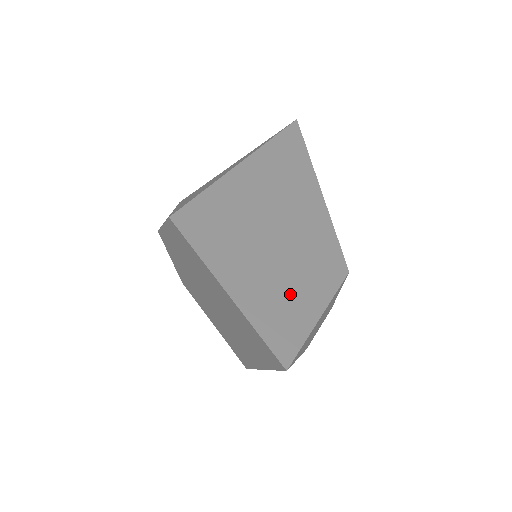
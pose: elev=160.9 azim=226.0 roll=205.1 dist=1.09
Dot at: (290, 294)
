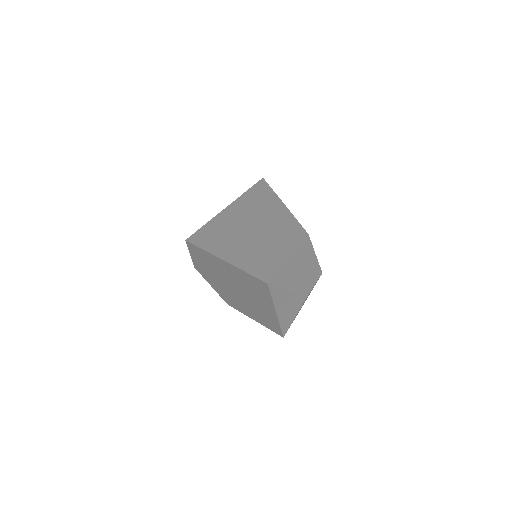
Dot at: (266, 253)
